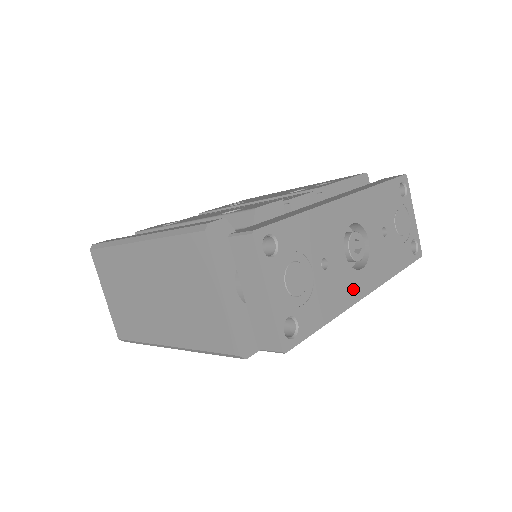
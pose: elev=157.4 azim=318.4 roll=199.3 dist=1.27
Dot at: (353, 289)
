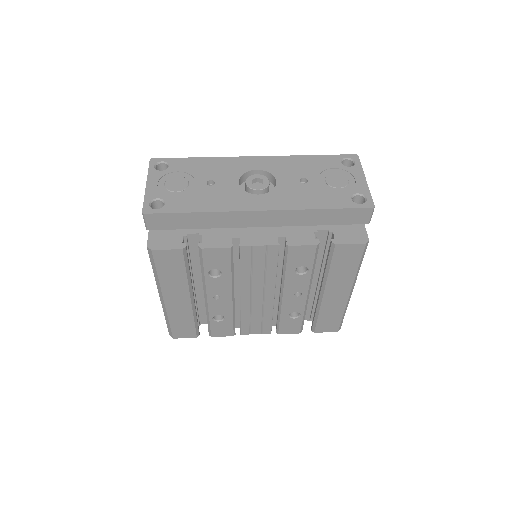
Dot at: (240, 203)
